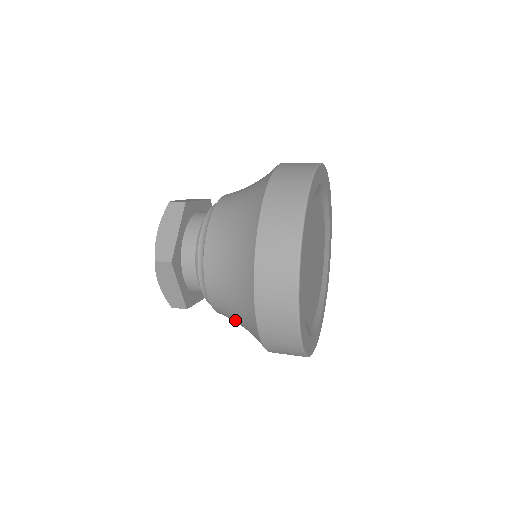
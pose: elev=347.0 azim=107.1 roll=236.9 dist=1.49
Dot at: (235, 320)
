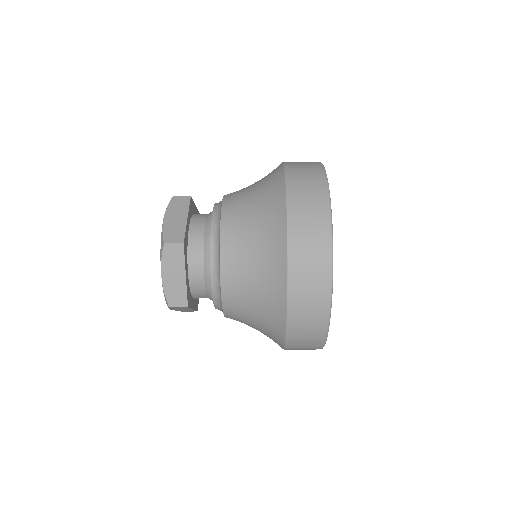
Dot at: (247, 229)
